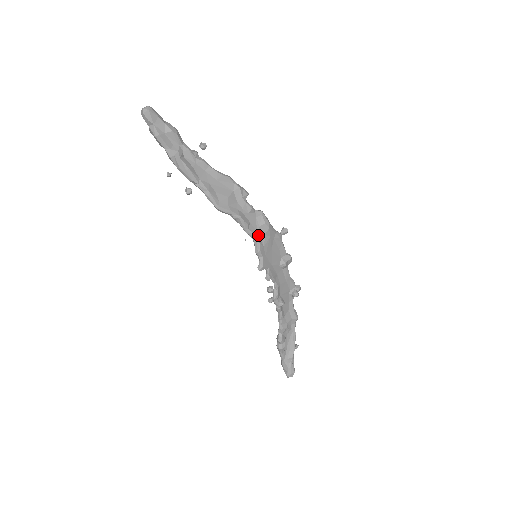
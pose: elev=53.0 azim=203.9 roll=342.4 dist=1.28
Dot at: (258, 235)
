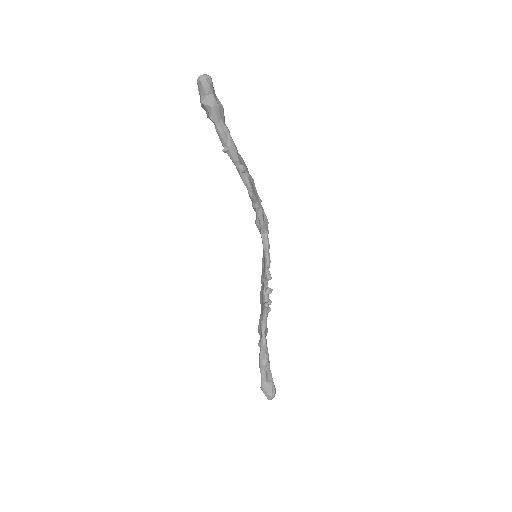
Dot at: occluded
